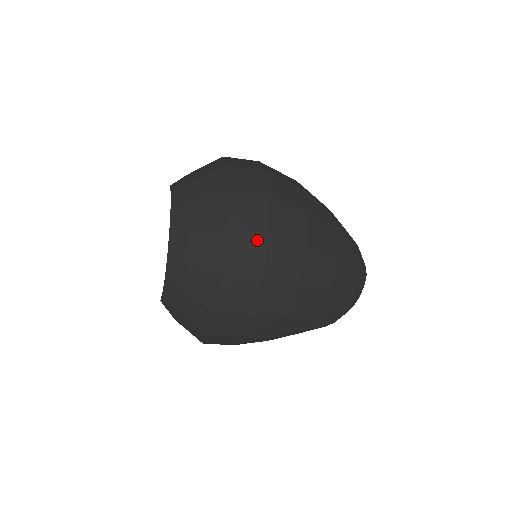
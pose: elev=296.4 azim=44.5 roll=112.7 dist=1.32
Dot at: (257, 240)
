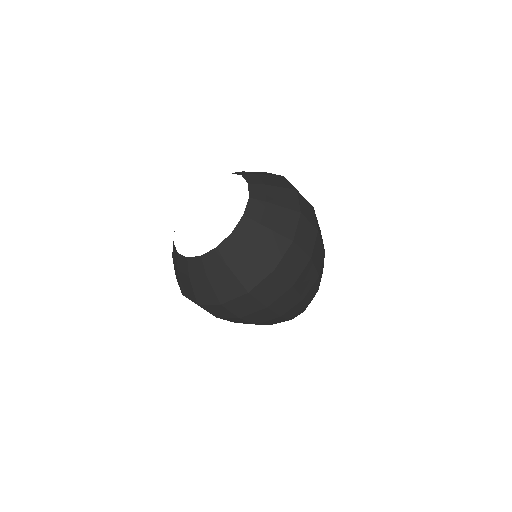
Dot at: (230, 315)
